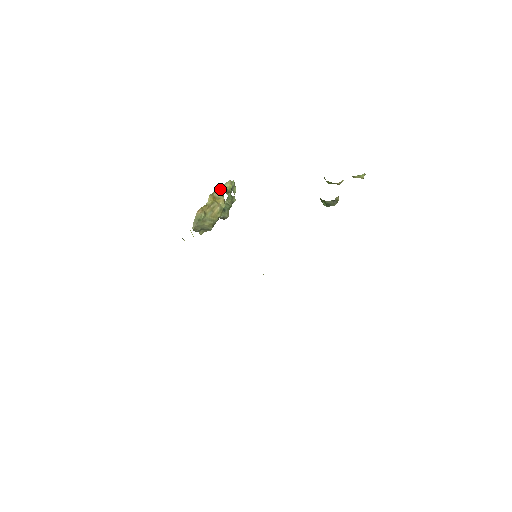
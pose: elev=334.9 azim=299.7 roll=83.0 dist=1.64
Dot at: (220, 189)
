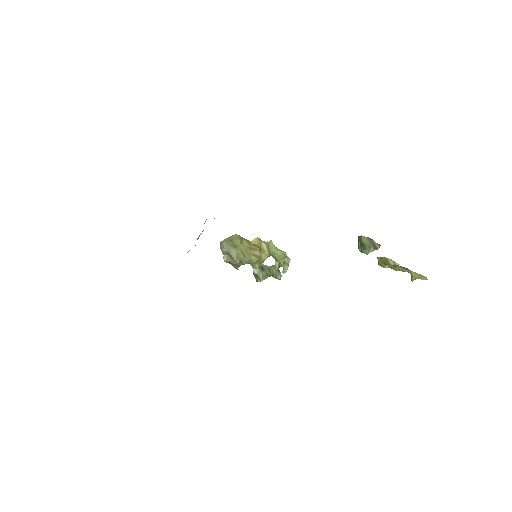
Dot at: (271, 244)
